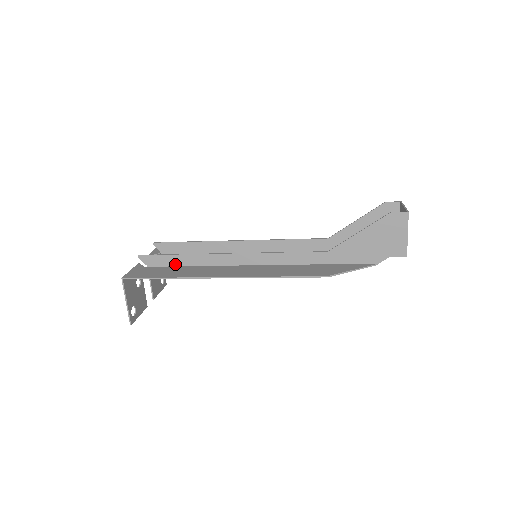
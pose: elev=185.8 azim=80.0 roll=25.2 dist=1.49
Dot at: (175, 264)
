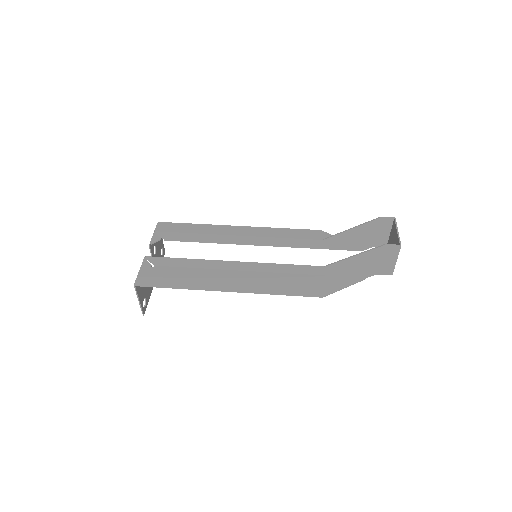
Dot at: (181, 266)
